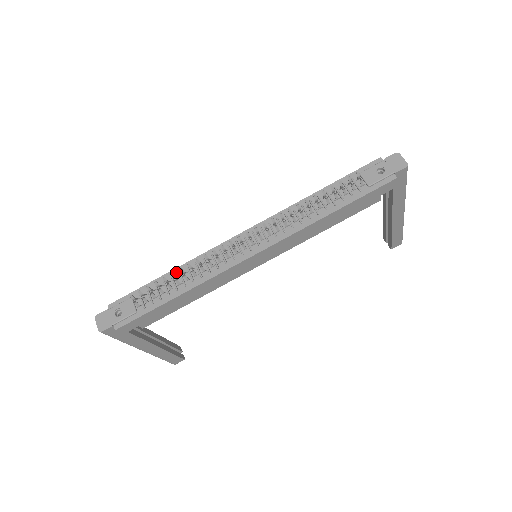
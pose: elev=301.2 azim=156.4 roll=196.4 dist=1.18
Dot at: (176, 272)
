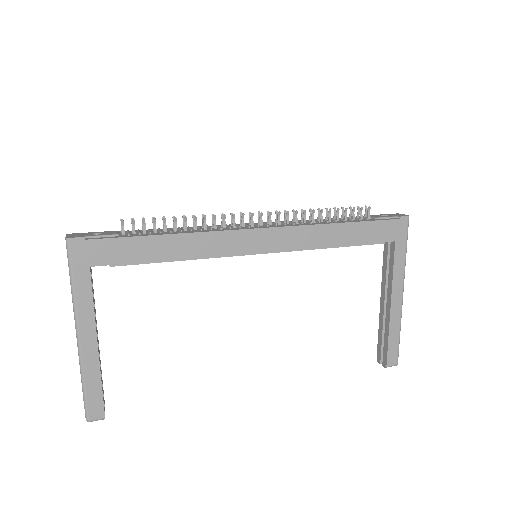
Dot at: occluded
